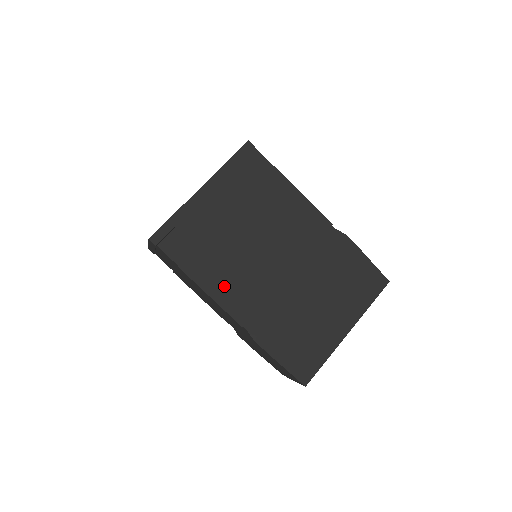
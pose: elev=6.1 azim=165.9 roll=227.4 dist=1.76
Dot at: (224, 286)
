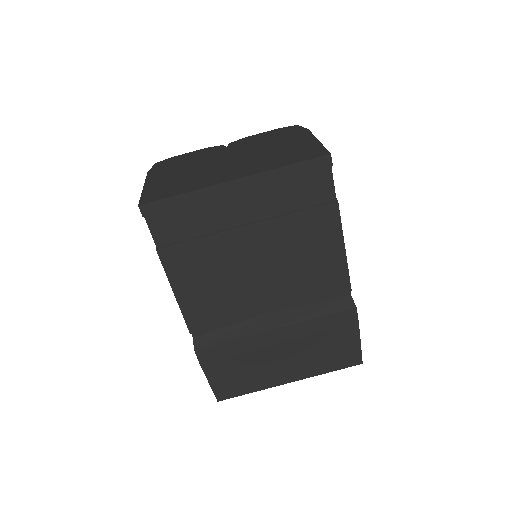
Dot at: (195, 291)
